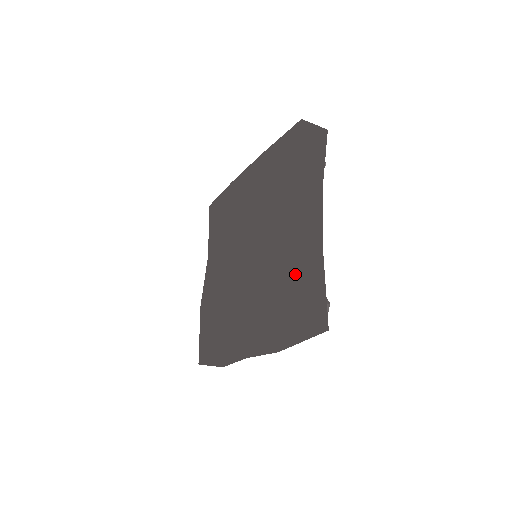
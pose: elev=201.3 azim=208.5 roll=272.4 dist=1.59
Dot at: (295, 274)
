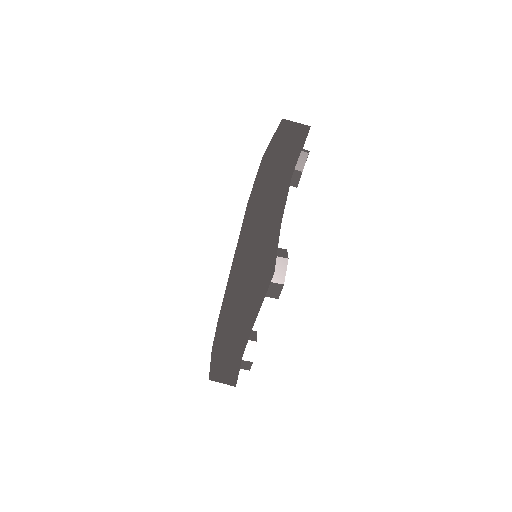
Dot at: (244, 224)
